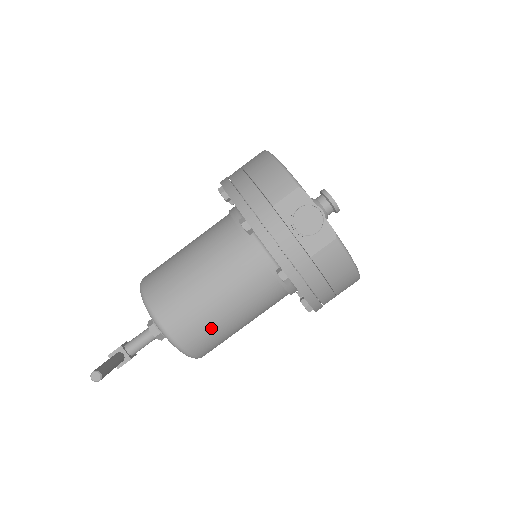
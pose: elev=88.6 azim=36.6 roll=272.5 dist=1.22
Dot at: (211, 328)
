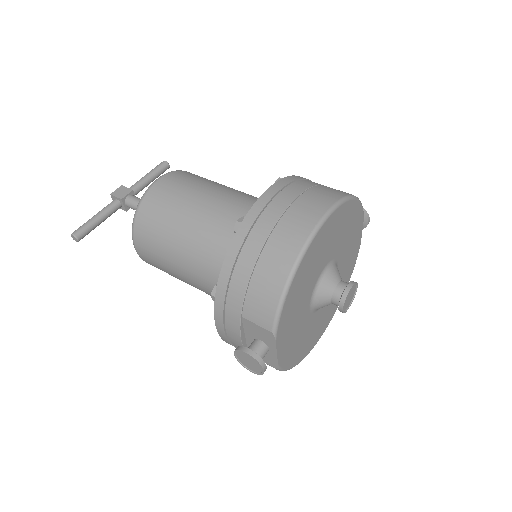
Dot at: occluded
